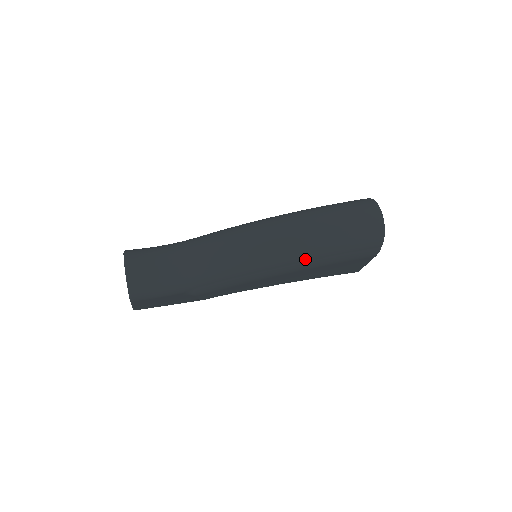
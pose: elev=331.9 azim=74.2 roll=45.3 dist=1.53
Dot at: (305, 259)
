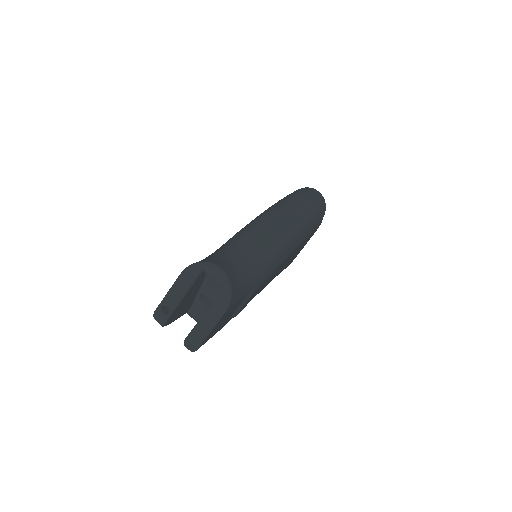
Dot at: (306, 230)
